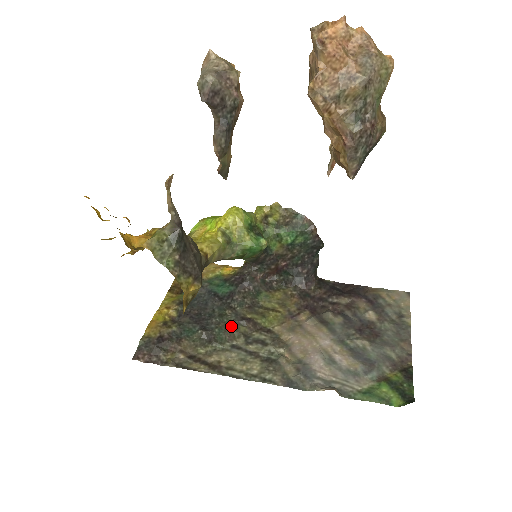
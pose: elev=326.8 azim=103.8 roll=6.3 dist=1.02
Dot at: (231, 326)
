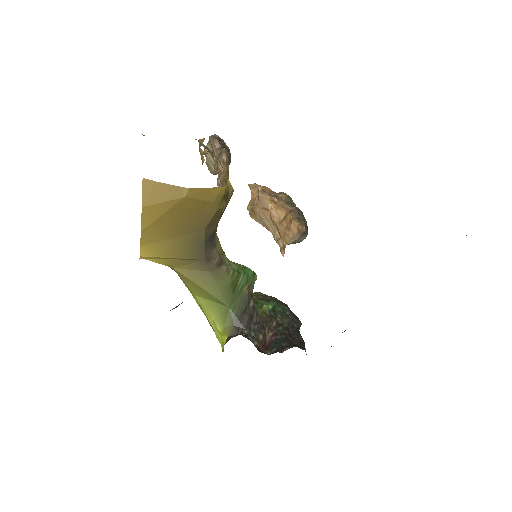
Dot at: occluded
